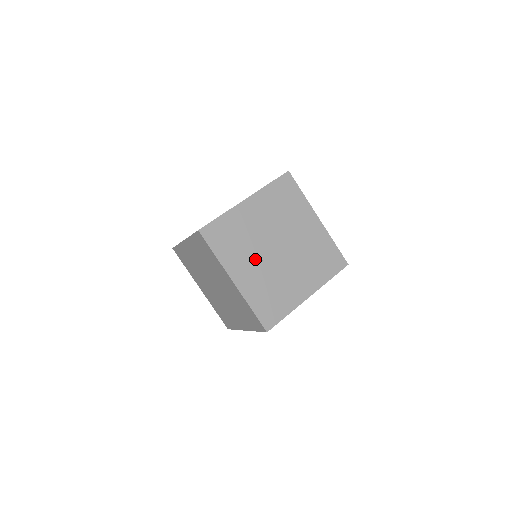
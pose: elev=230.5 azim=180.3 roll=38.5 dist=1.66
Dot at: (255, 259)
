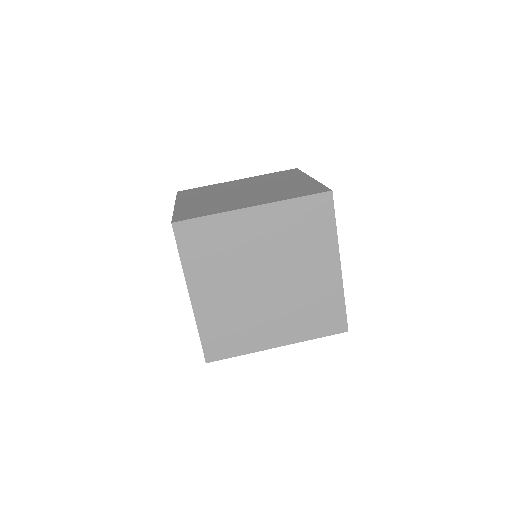
Dot at: (230, 282)
